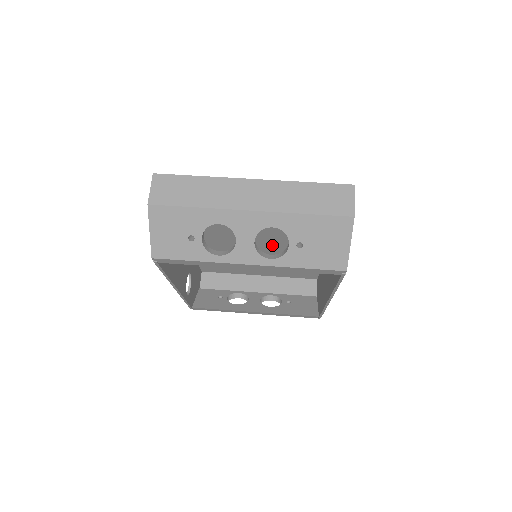
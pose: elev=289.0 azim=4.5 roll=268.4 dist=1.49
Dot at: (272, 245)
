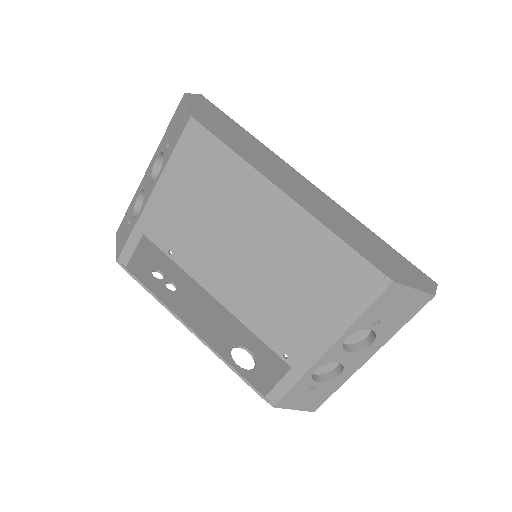
Dot at: (278, 244)
